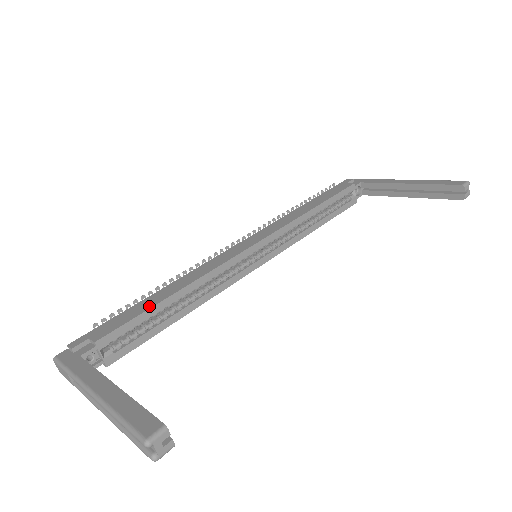
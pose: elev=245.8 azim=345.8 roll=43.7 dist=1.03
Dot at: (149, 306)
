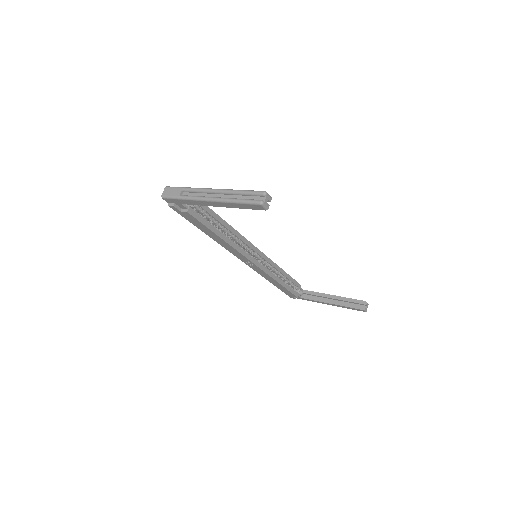
Dot at: (215, 213)
